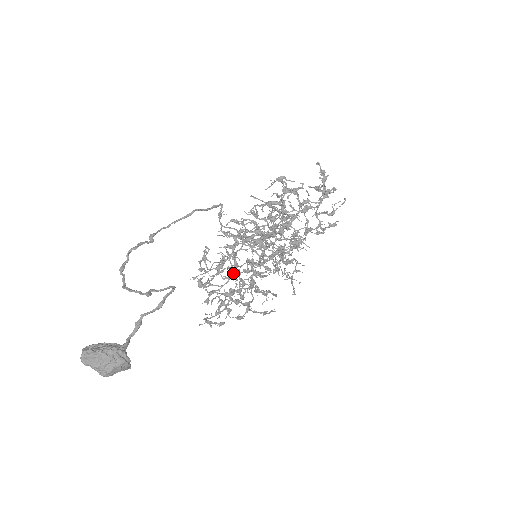
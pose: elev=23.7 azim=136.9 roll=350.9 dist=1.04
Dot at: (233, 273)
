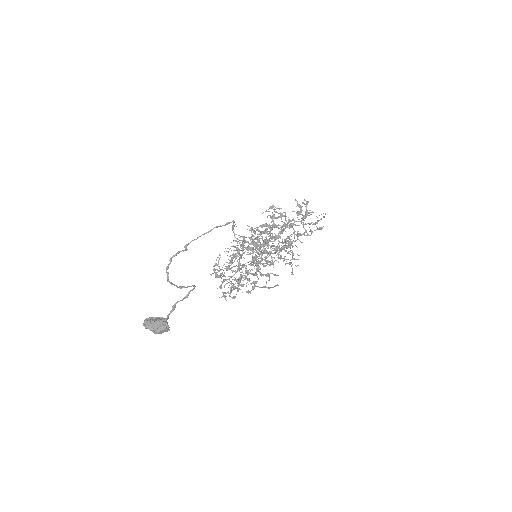
Dot at: (239, 268)
